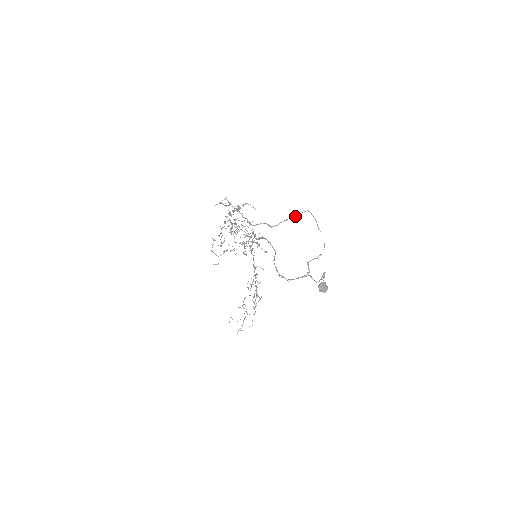
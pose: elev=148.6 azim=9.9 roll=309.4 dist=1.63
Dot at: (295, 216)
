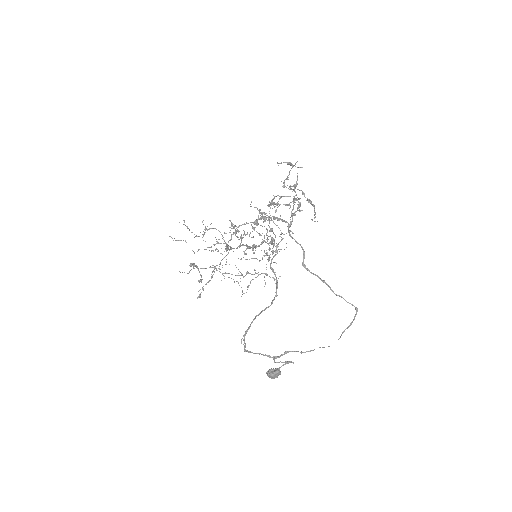
Dot at: occluded
